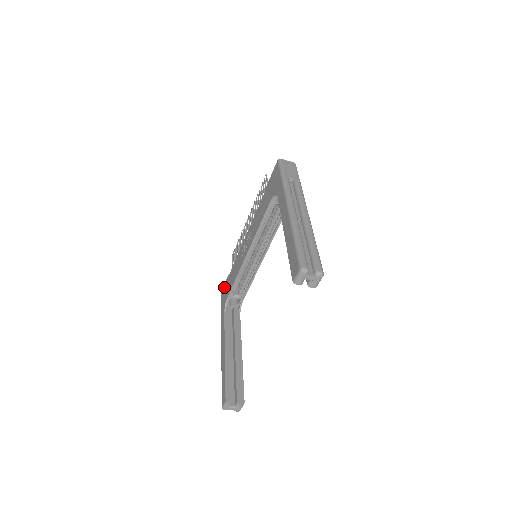
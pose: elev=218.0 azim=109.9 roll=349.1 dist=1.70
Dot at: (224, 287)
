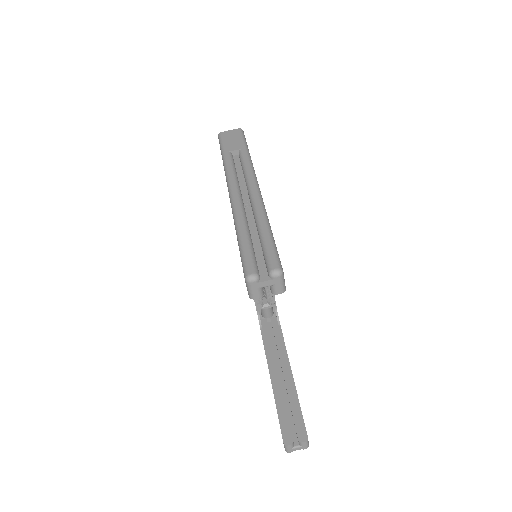
Dot at: occluded
